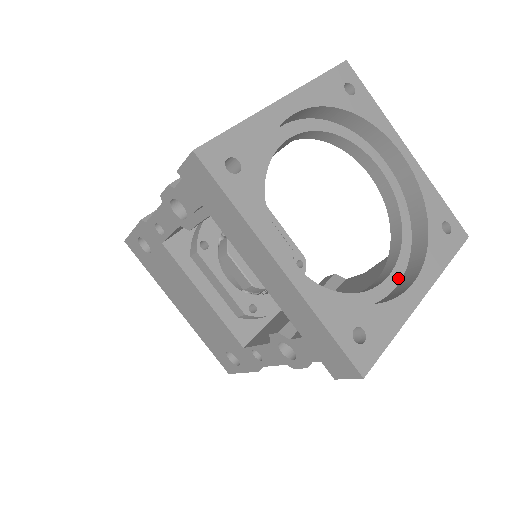
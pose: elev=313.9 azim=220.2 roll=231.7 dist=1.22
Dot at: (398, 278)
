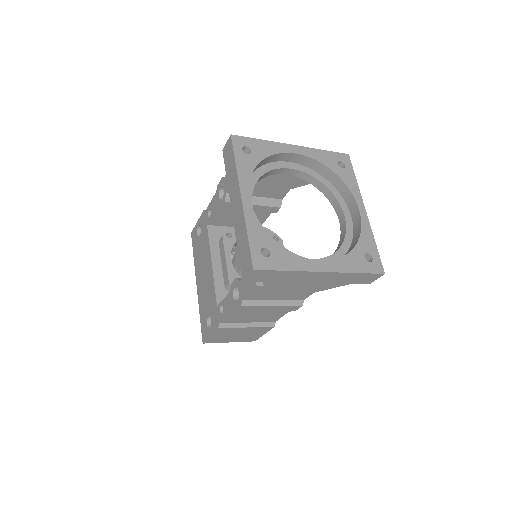
Dot at: occluded
